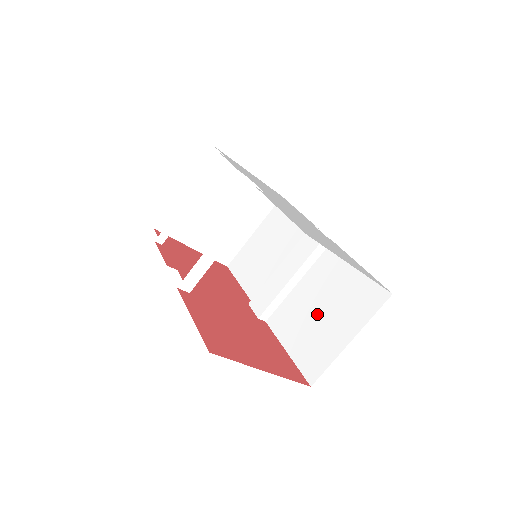
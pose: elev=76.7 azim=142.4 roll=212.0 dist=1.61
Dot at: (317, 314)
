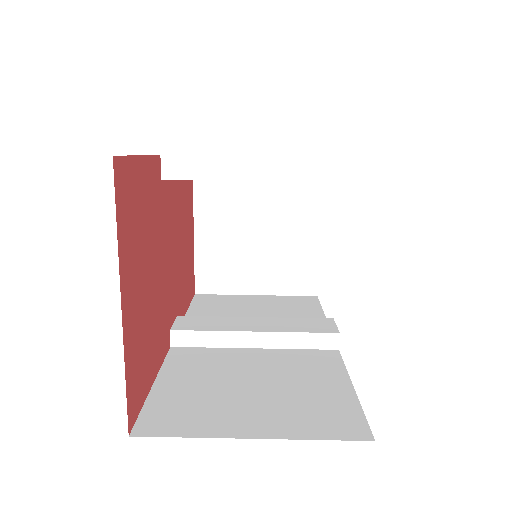
Dot at: (241, 383)
